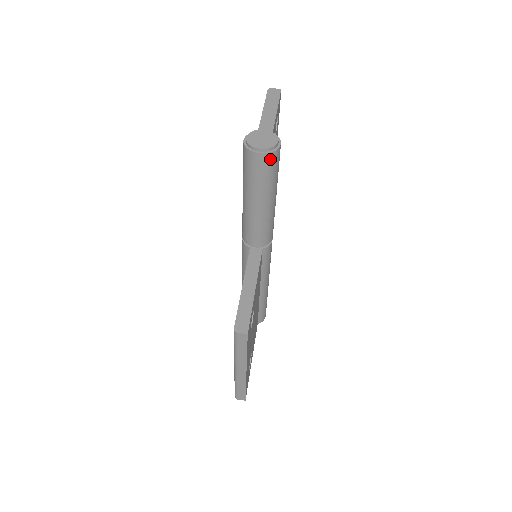
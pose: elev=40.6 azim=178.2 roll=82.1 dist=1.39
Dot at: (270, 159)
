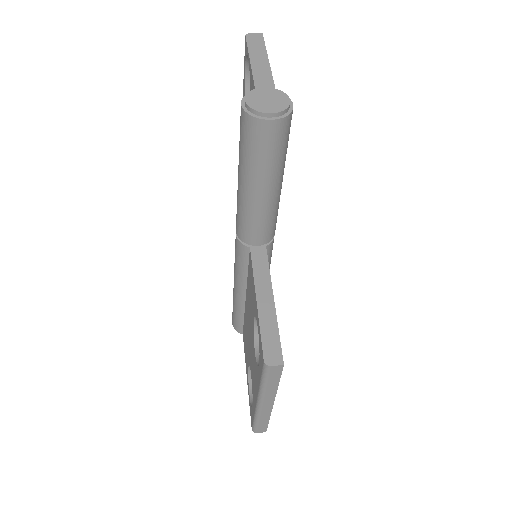
Dot at: (283, 127)
